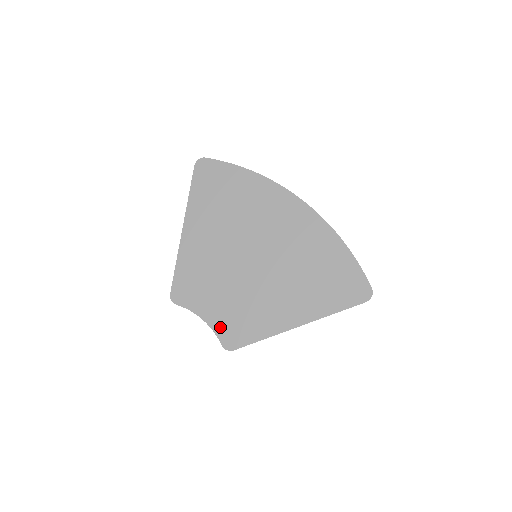
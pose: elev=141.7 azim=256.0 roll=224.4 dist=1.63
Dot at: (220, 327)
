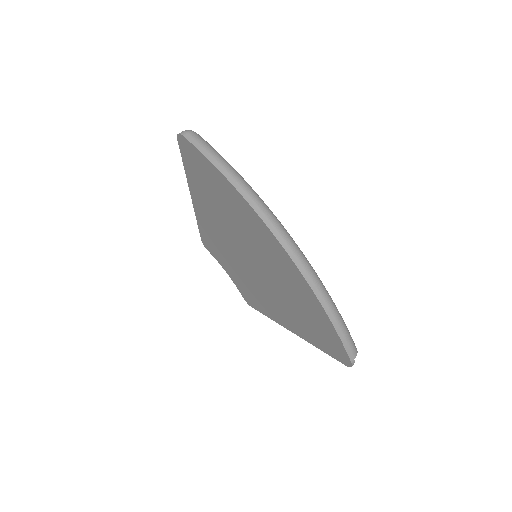
Dot at: (239, 287)
